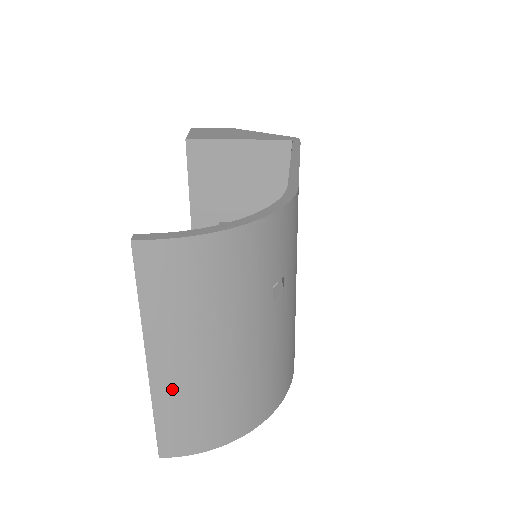
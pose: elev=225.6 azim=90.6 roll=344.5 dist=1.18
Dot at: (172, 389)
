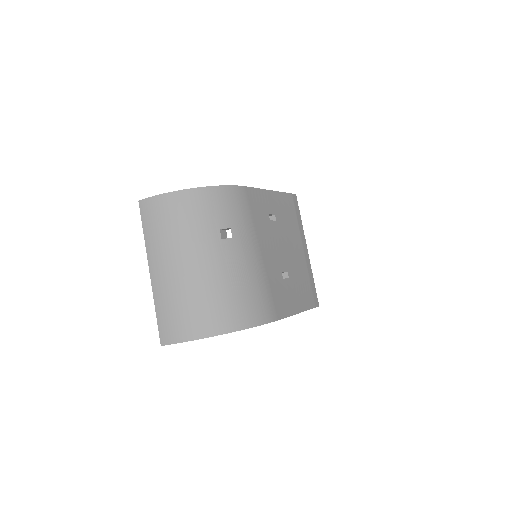
Dot at: (162, 288)
